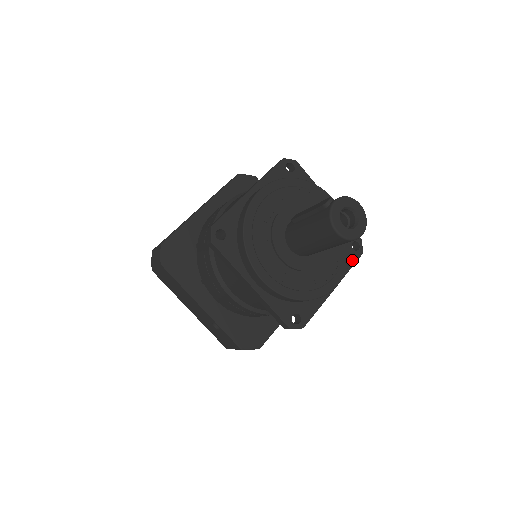
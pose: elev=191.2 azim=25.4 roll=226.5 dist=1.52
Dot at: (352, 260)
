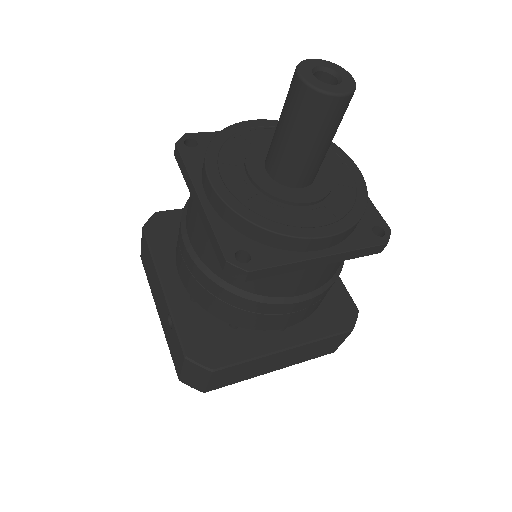
Dot at: (366, 242)
